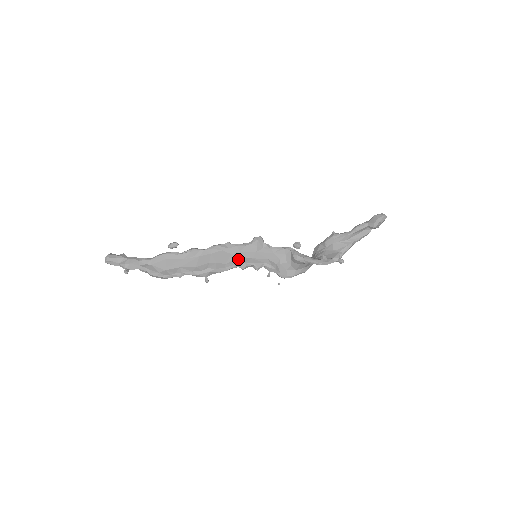
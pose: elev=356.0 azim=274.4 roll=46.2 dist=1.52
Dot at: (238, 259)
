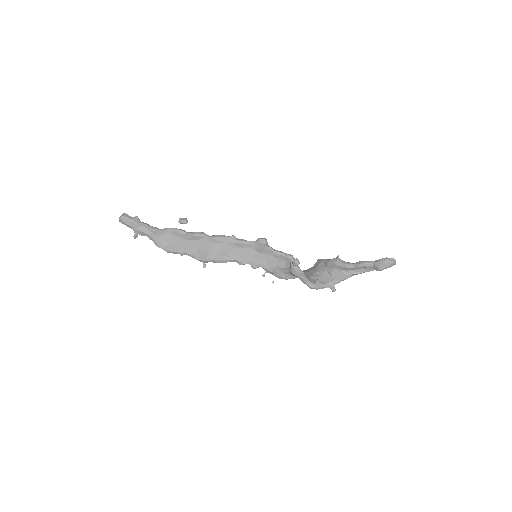
Dot at: (238, 255)
